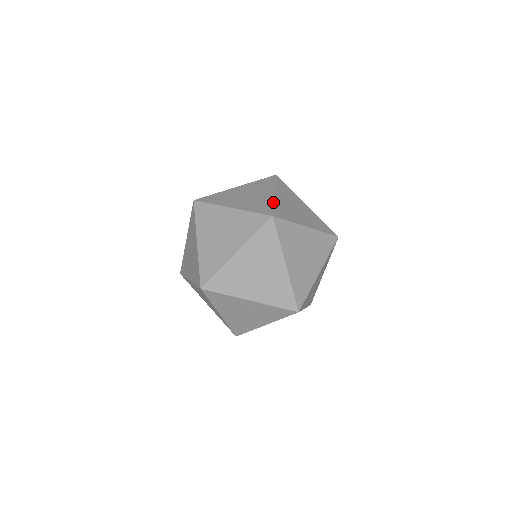
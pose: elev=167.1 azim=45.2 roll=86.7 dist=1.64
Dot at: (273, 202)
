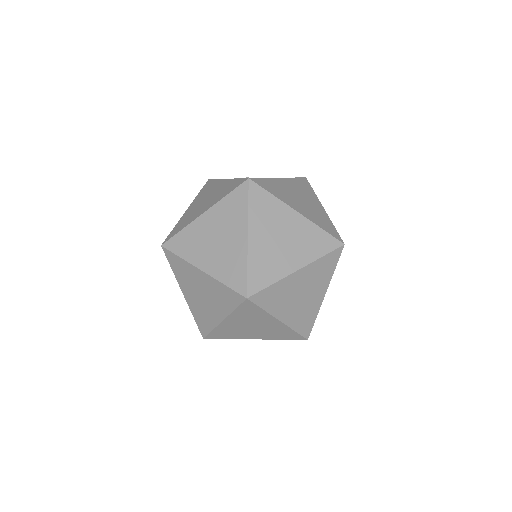
Dot at: (246, 262)
